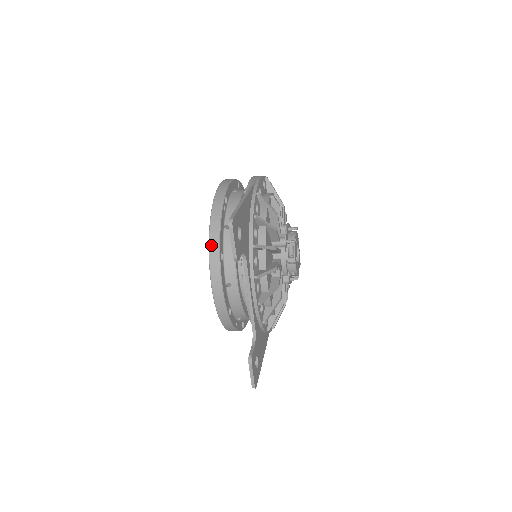
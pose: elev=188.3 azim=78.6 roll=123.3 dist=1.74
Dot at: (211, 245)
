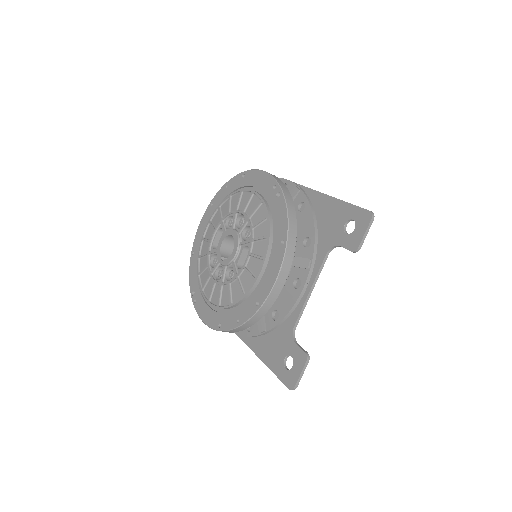
Dot at: (290, 230)
